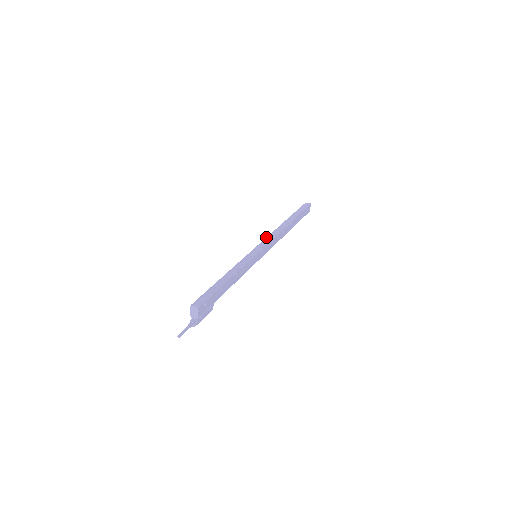
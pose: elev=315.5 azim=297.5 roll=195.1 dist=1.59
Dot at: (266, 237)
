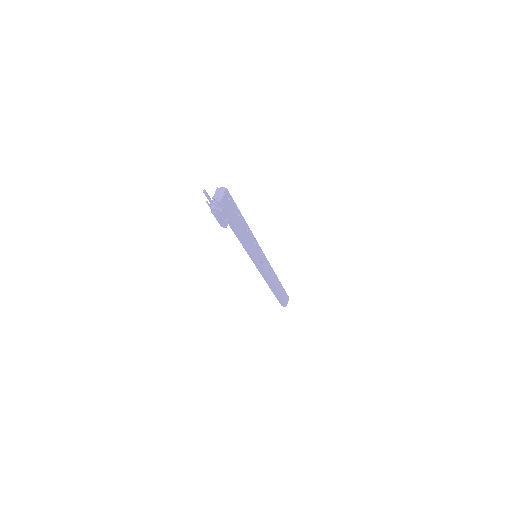
Dot at: occluded
